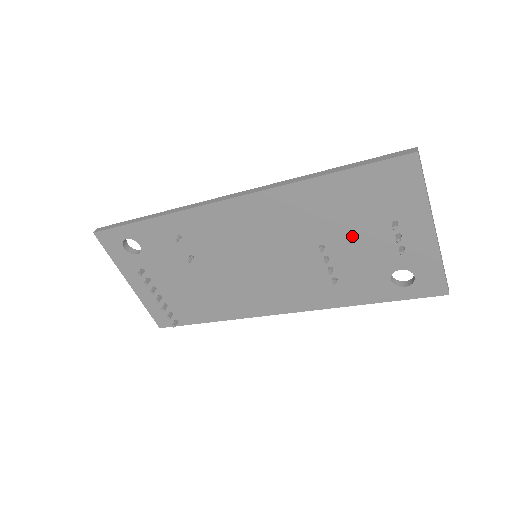
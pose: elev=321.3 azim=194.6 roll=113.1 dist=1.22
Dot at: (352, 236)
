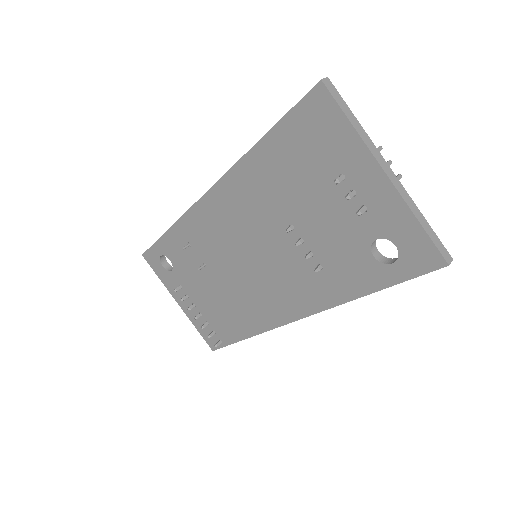
Dot at: (311, 206)
